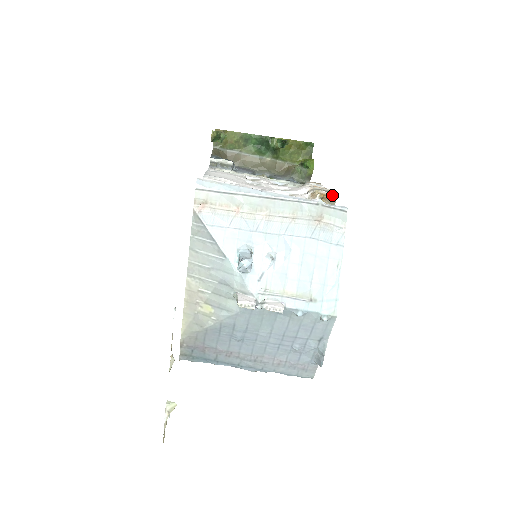
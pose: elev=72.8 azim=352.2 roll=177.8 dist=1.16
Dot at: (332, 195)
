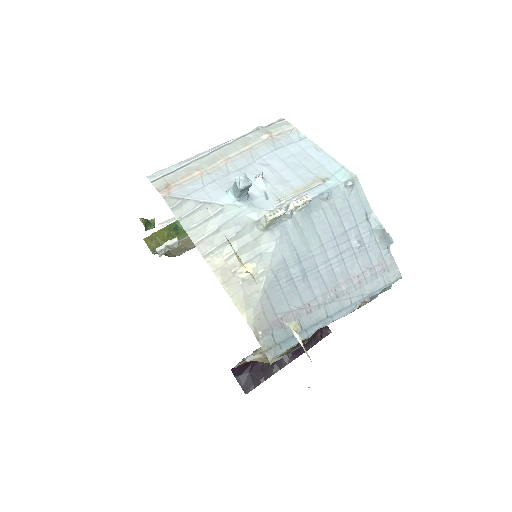
Dot at: occluded
